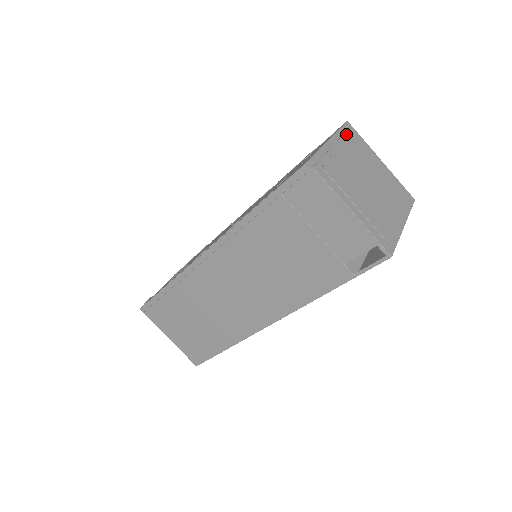
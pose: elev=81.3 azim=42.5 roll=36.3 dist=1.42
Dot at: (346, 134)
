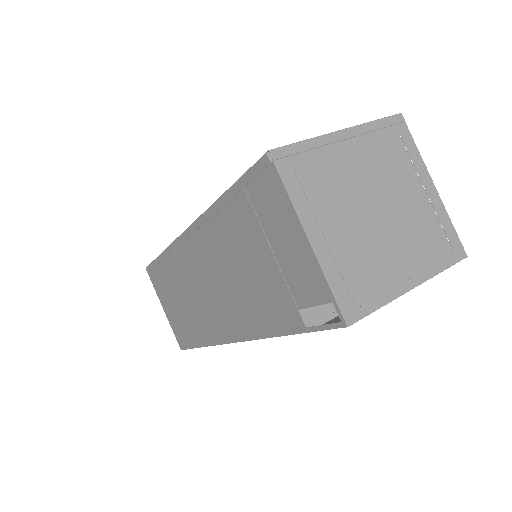
Dot at: (383, 130)
